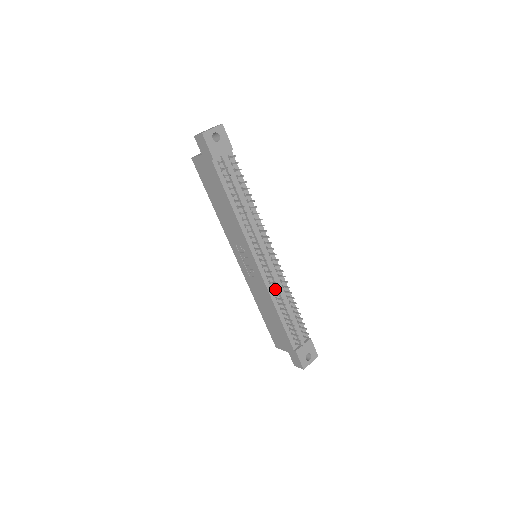
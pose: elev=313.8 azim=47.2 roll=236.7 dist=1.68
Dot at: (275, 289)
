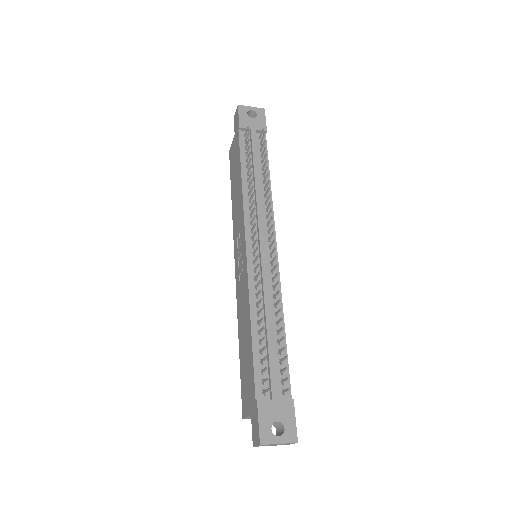
Dot at: (260, 293)
